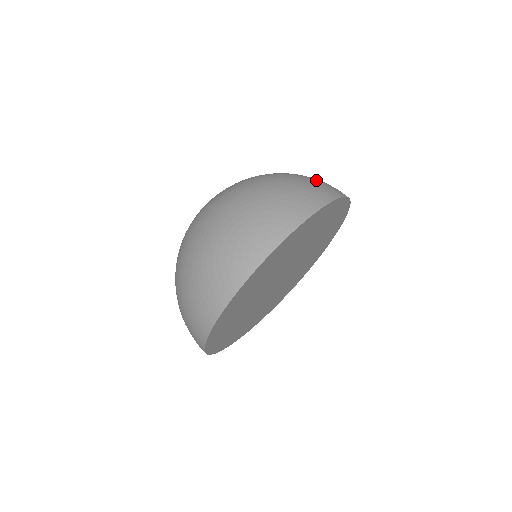
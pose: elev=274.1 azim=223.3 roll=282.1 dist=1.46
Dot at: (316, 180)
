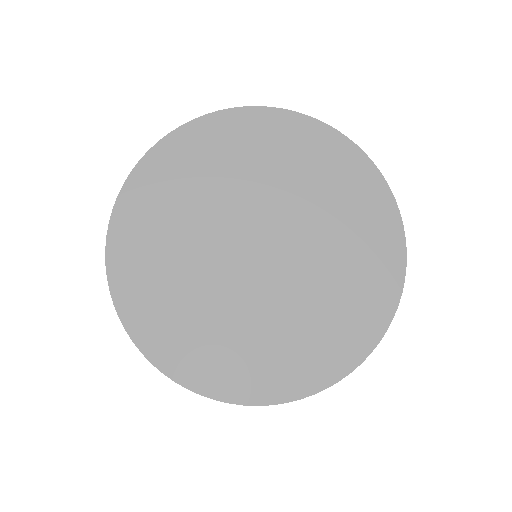
Dot at: occluded
